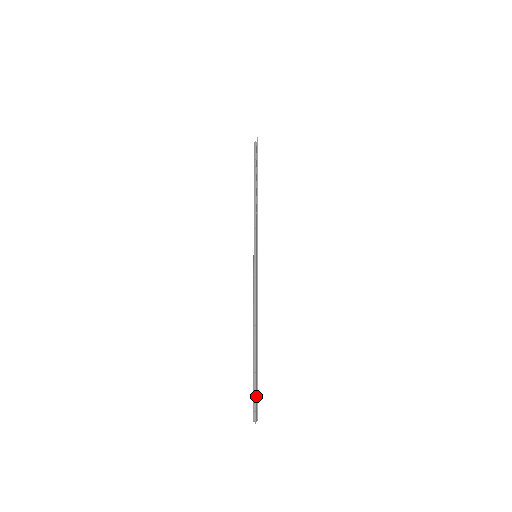
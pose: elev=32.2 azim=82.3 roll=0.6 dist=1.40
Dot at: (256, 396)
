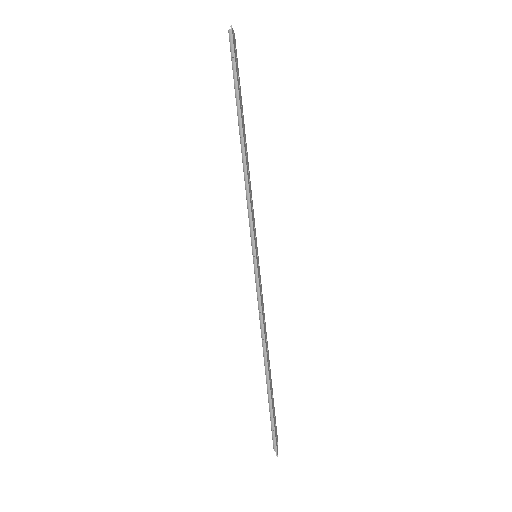
Dot at: (274, 430)
